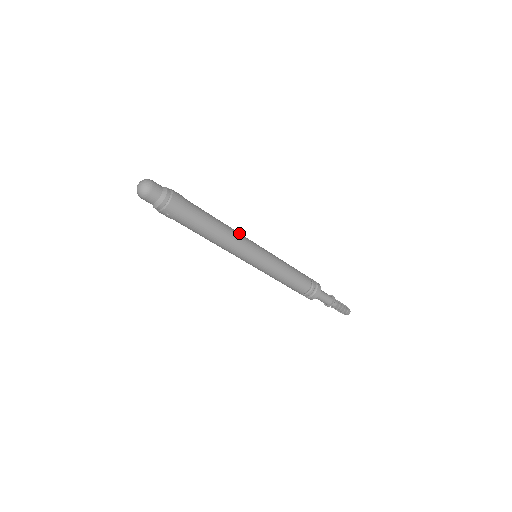
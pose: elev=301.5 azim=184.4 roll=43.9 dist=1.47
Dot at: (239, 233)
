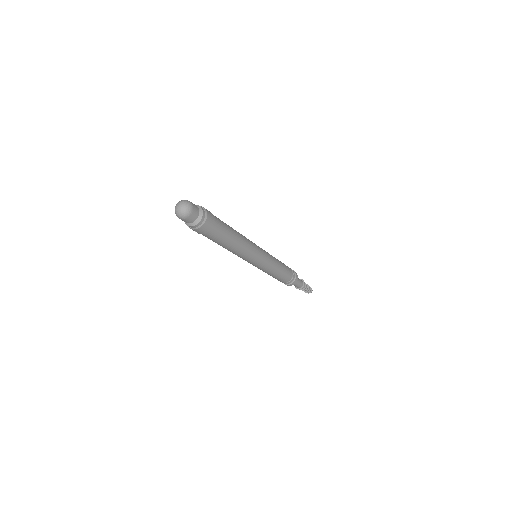
Dot at: (250, 242)
